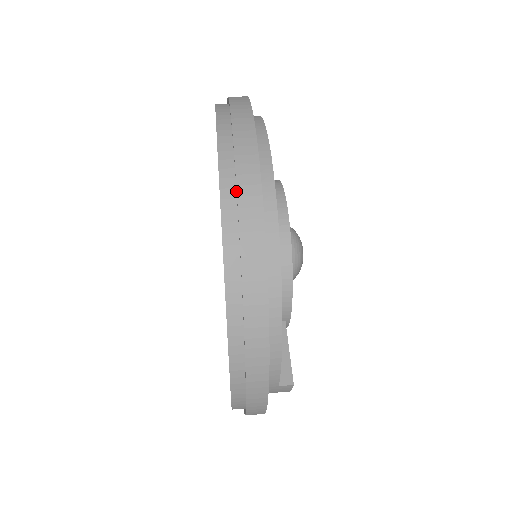
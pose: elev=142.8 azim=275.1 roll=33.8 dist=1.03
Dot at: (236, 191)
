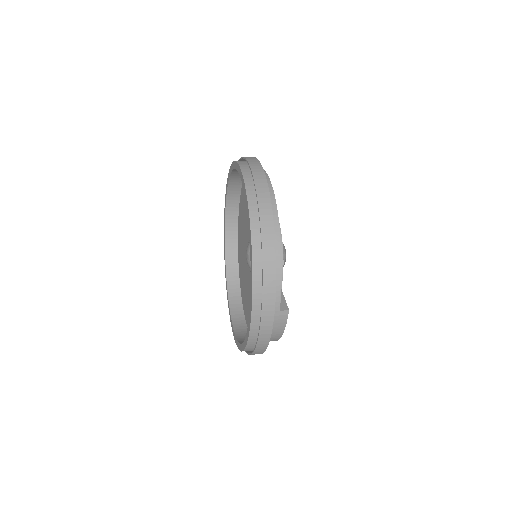
Dot at: (253, 183)
